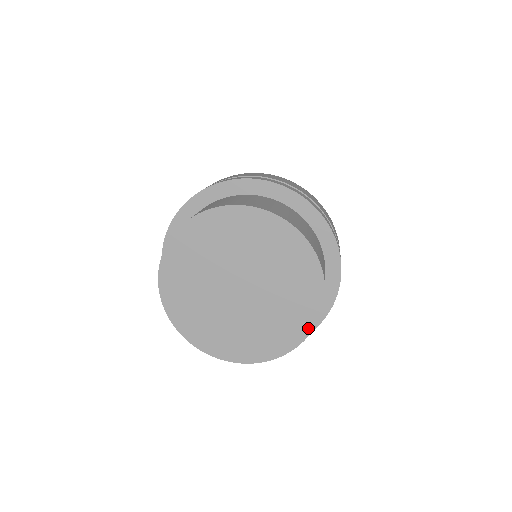
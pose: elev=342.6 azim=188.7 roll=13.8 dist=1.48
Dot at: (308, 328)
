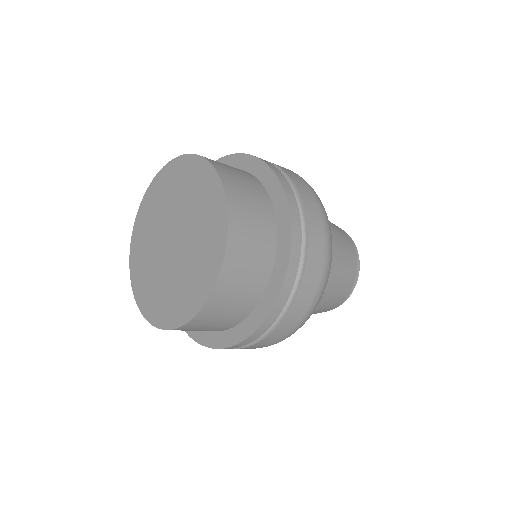
Dot at: (222, 200)
